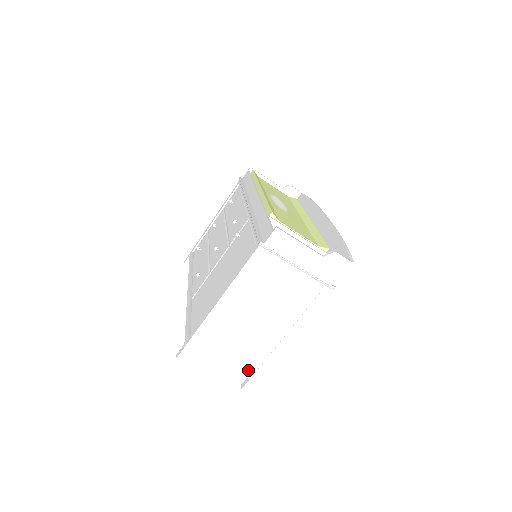
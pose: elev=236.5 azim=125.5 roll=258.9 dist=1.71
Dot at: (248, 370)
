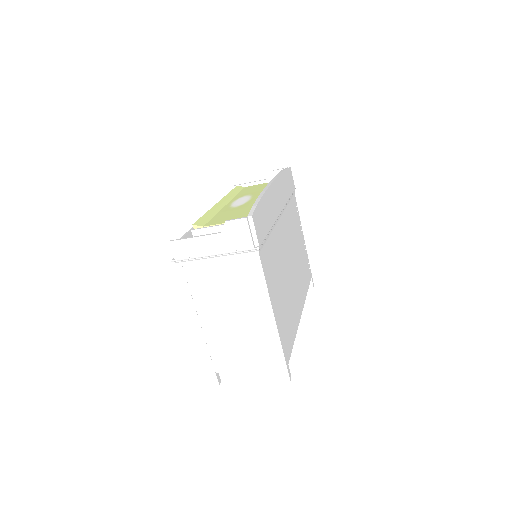
Dot at: (272, 362)
